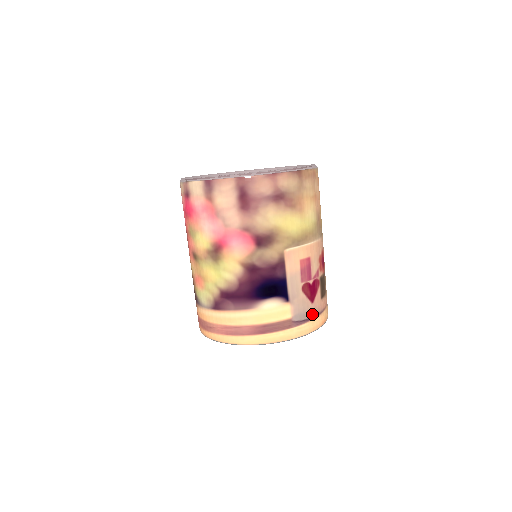
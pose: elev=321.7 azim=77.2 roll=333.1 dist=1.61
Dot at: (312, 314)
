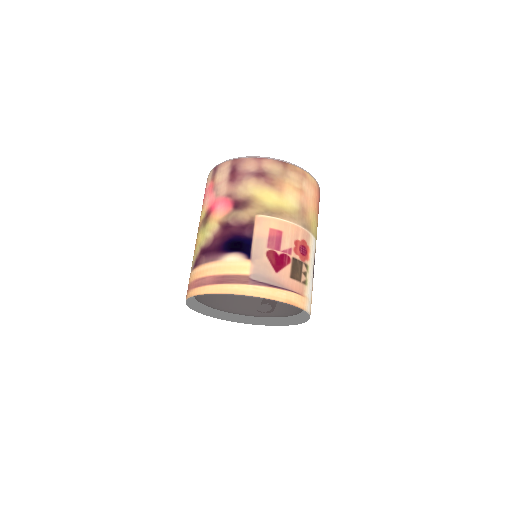
Dot at: (274, 282)
